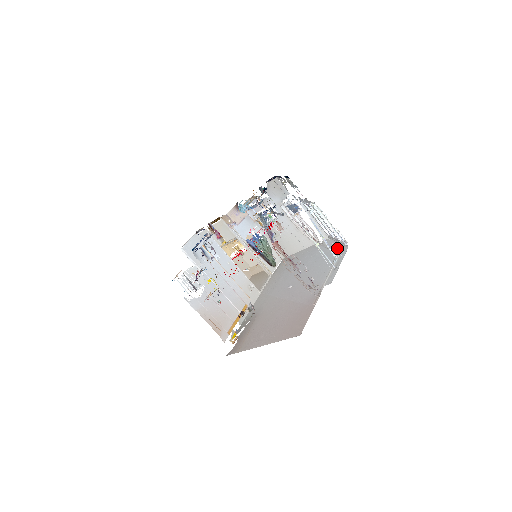
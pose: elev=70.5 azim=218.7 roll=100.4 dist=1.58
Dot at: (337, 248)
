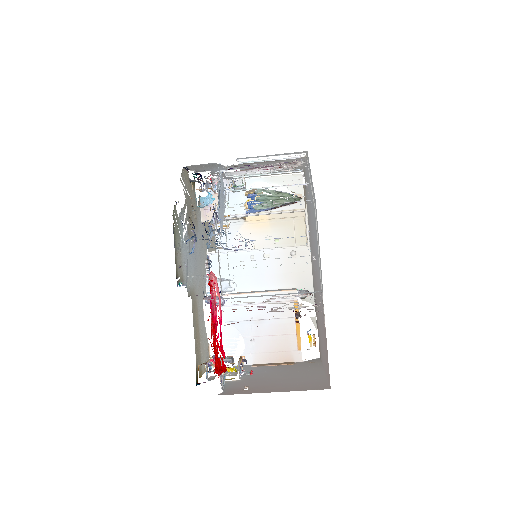
Dot at: (312, 193)
